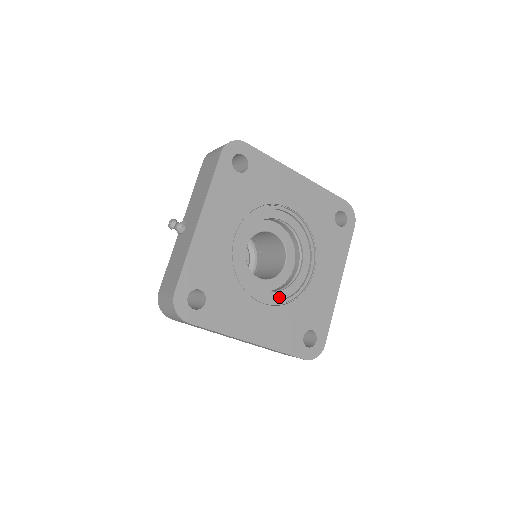
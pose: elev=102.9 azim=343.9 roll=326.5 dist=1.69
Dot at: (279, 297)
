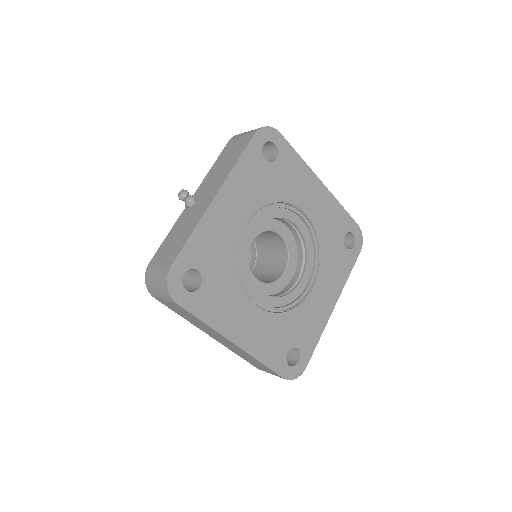
Dot at: (273, 304)
